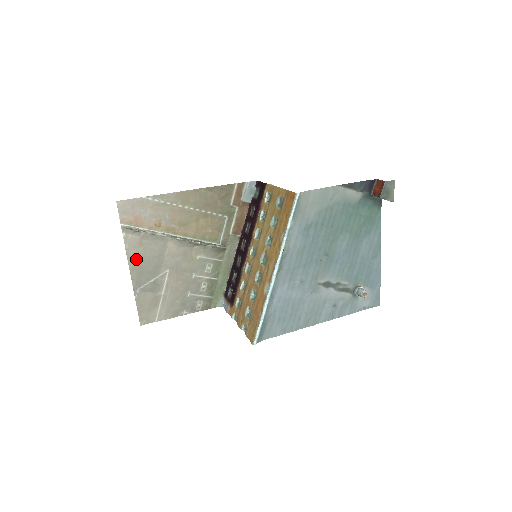
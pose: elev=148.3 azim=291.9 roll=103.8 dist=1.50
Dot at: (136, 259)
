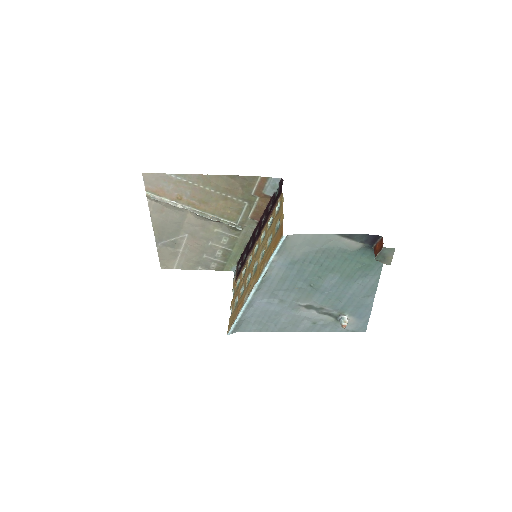
Dot at: (159, 221)
